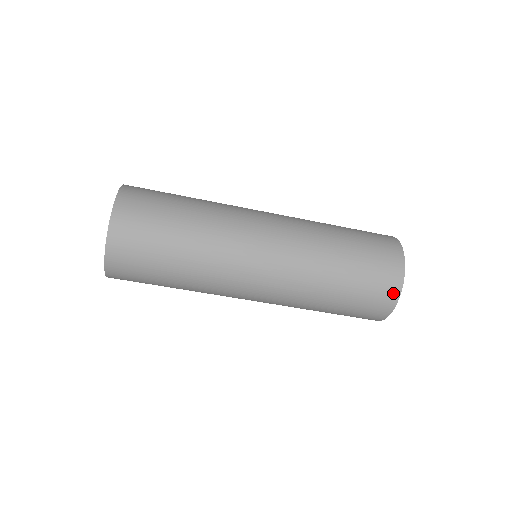
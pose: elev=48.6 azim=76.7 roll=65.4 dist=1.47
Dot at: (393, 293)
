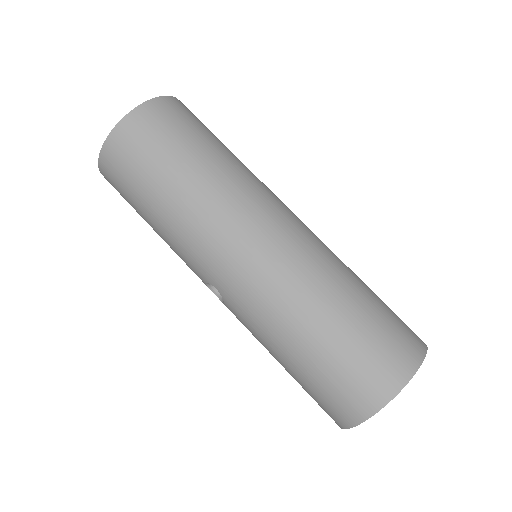
Dot at: (400, 373)
